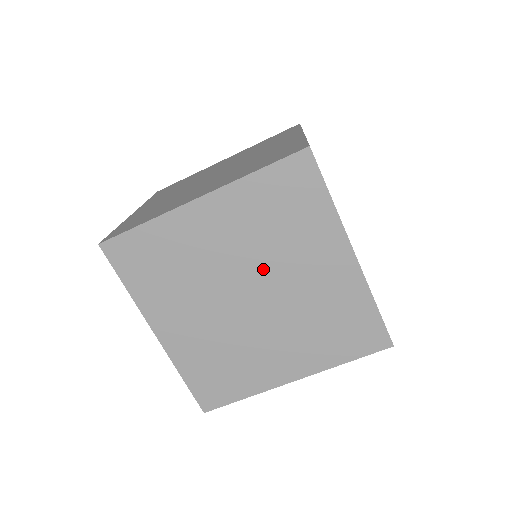
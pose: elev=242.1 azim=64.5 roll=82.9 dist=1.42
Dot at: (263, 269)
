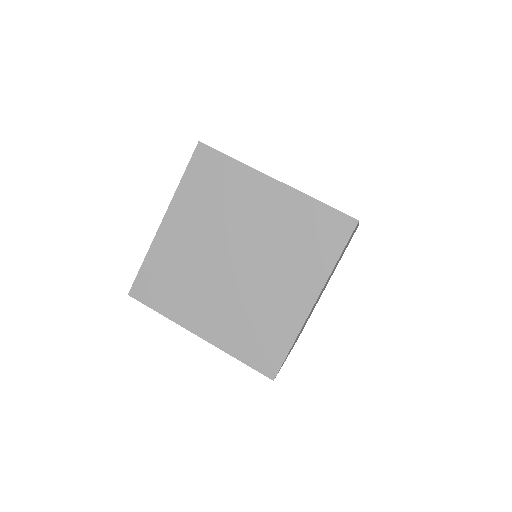
Dot at: (261, 254)
